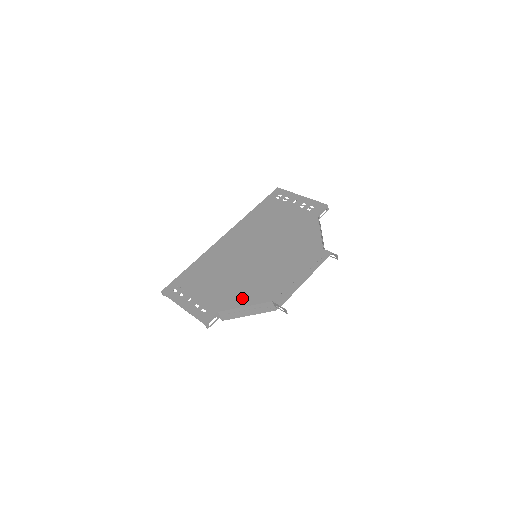
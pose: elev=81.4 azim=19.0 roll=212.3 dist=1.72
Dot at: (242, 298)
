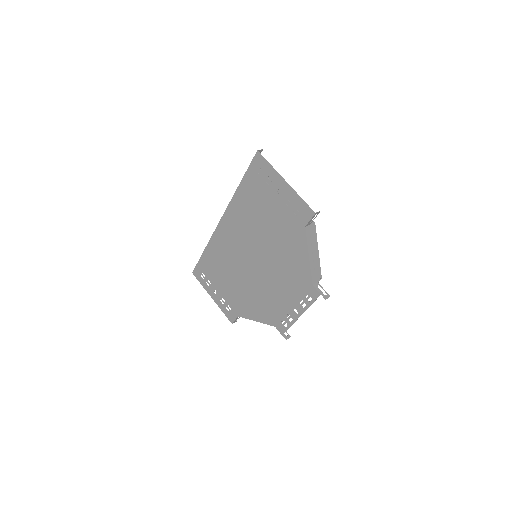
Dot at: (252, 312)
